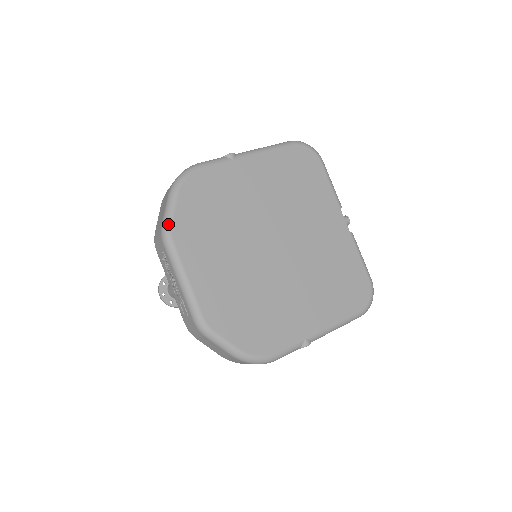
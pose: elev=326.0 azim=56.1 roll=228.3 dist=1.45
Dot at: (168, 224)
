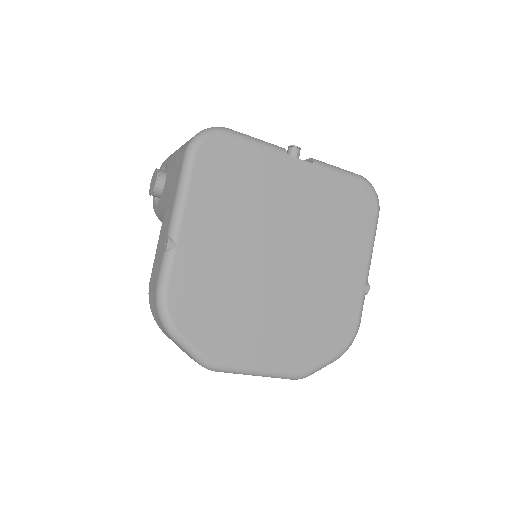
Dot at: (204, 361)
